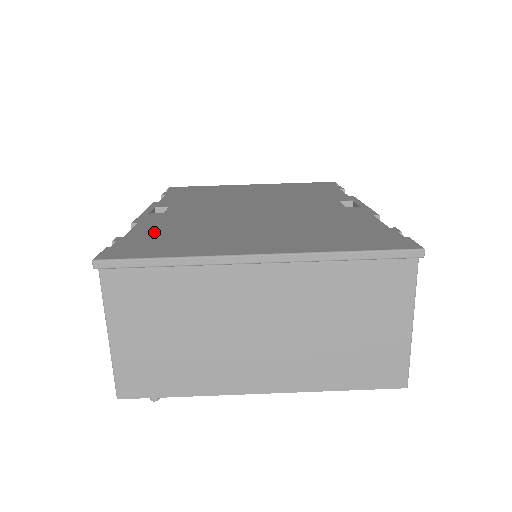
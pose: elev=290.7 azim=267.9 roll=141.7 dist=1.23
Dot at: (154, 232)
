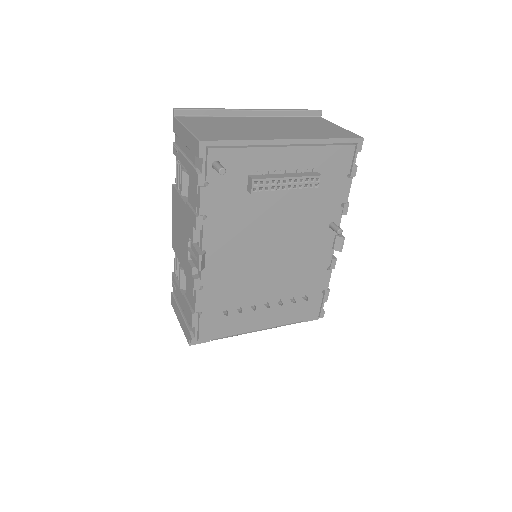
Dot at: occluded
